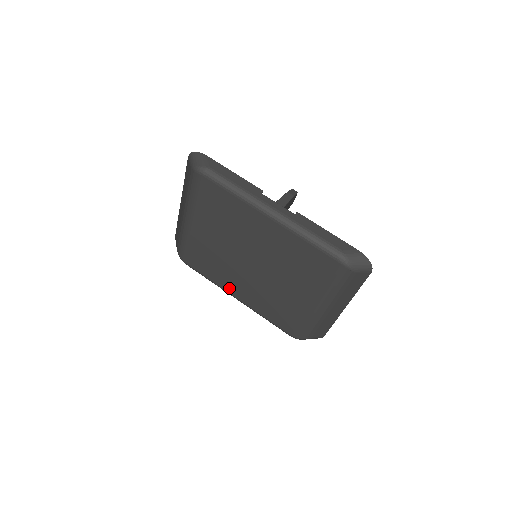
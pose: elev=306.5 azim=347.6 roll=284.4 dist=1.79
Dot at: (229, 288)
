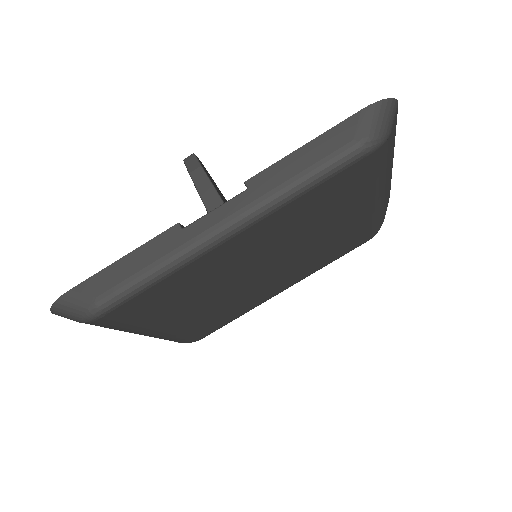
Dot at: (267, 297)
